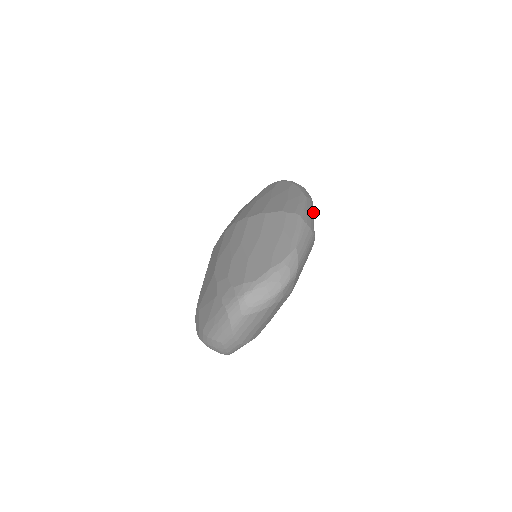
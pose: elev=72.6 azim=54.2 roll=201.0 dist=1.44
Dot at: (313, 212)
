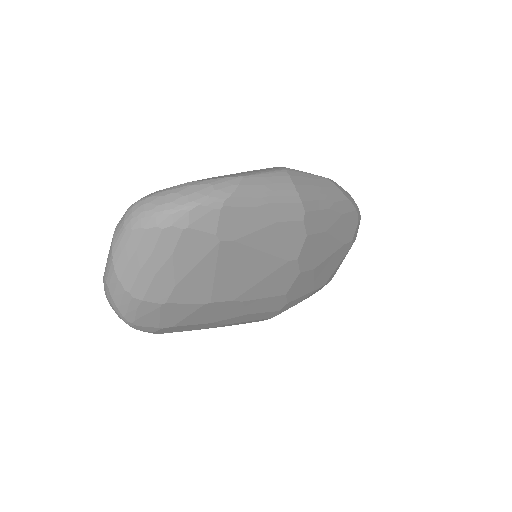
Dot at: (333, 200)
